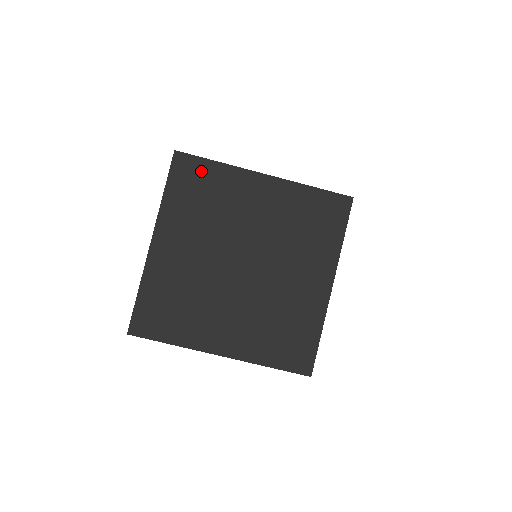
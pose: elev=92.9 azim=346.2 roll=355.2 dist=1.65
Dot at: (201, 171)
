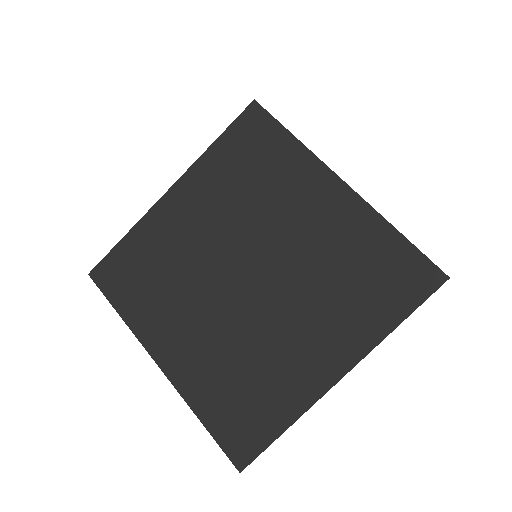
Dot at: (124, 259)
